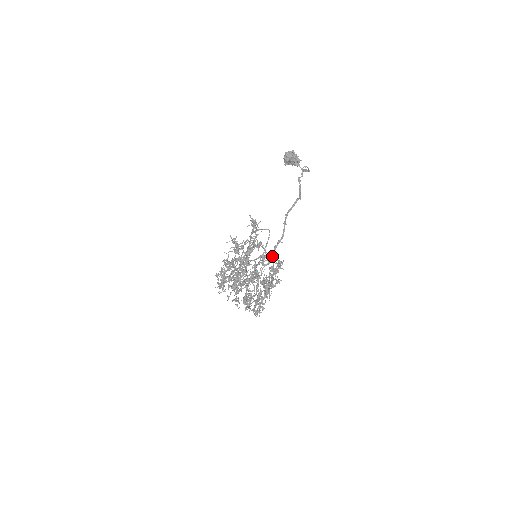
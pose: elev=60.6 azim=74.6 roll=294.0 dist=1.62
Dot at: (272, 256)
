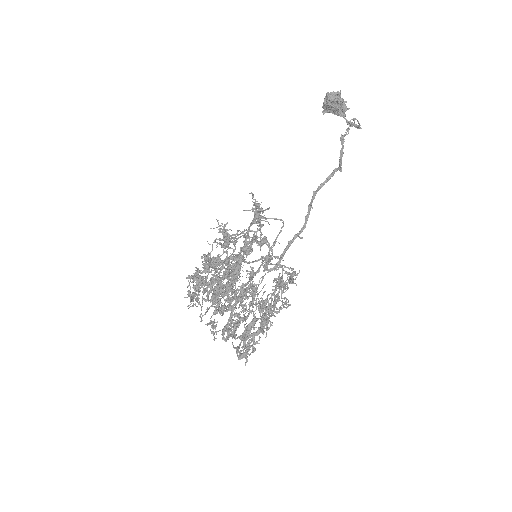
Dot at: occluded
